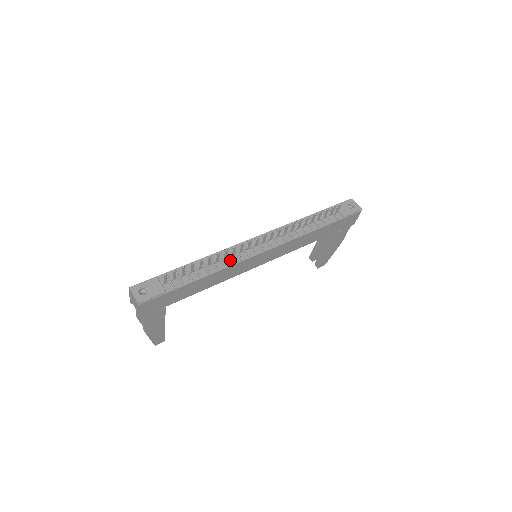
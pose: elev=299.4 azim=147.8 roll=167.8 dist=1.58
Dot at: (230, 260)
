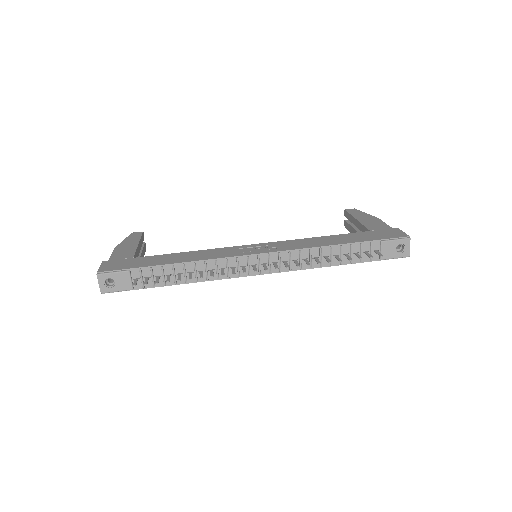
Dot at: (216, 274)
